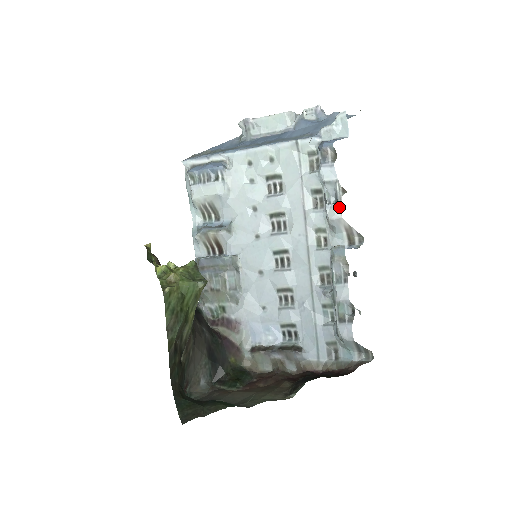
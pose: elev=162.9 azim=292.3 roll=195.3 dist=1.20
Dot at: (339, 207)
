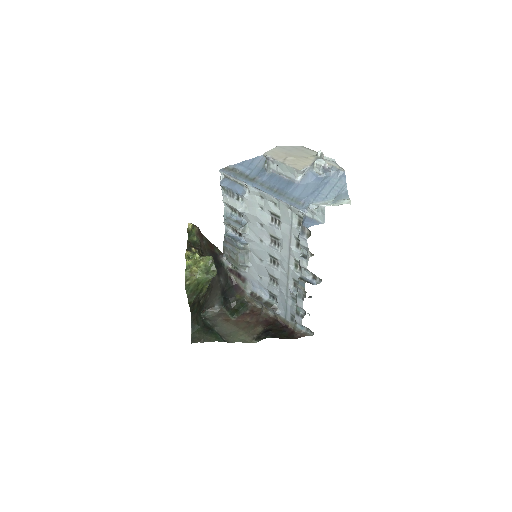
Dot at: (306, 262)
